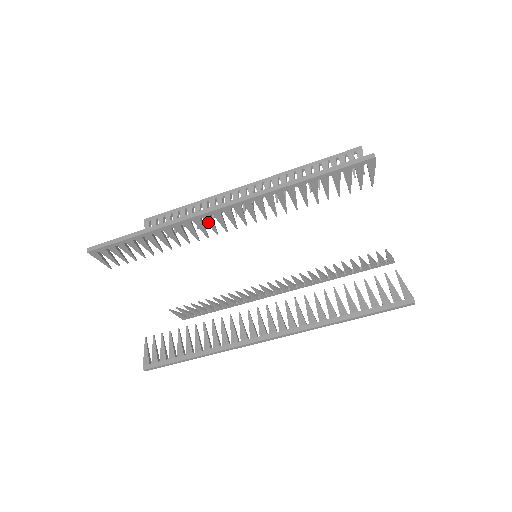
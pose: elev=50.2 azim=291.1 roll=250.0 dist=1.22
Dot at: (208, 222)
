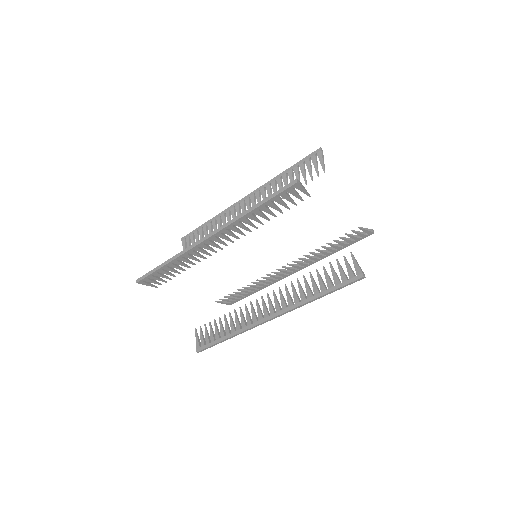
Dot at: (205, 248)
